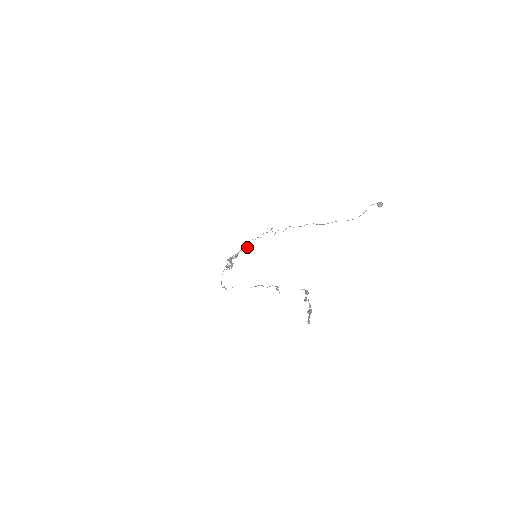
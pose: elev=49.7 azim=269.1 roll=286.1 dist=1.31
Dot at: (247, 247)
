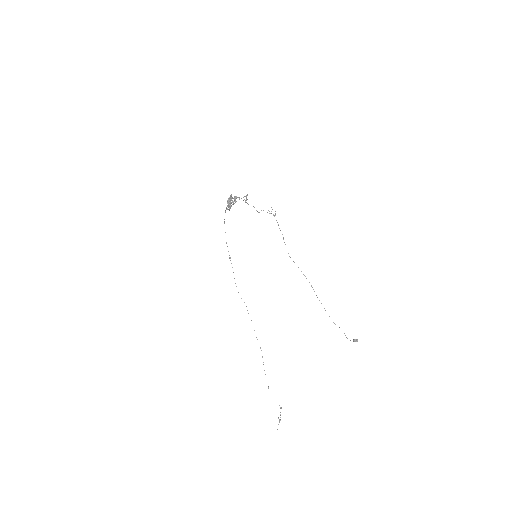
Dot at: occluded
